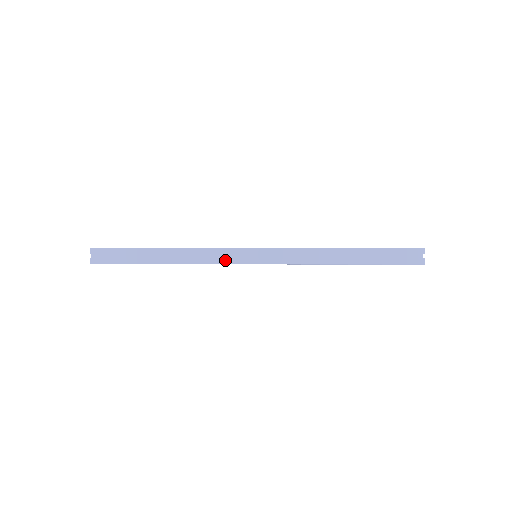
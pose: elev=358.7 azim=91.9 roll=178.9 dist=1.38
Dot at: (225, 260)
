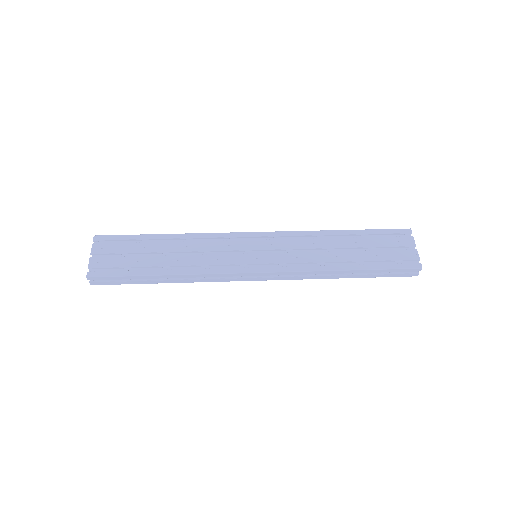
Dot at: (227, 280)
